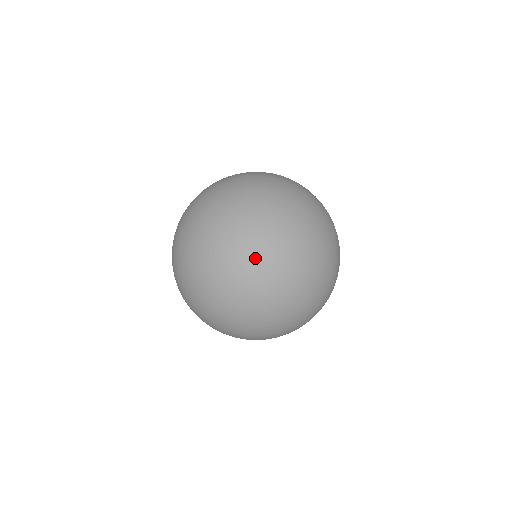
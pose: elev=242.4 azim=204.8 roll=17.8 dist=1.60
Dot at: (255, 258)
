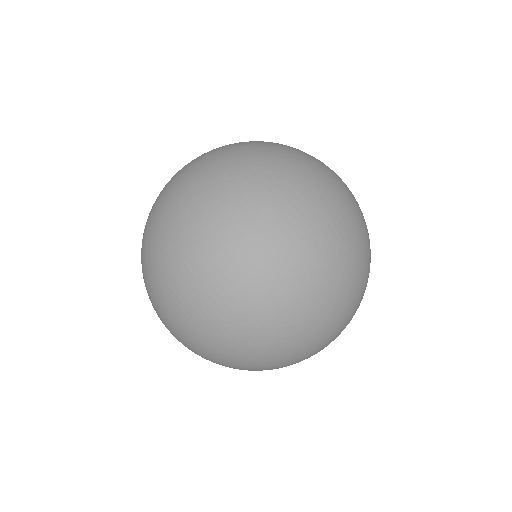
Dot at: (319, 215)
